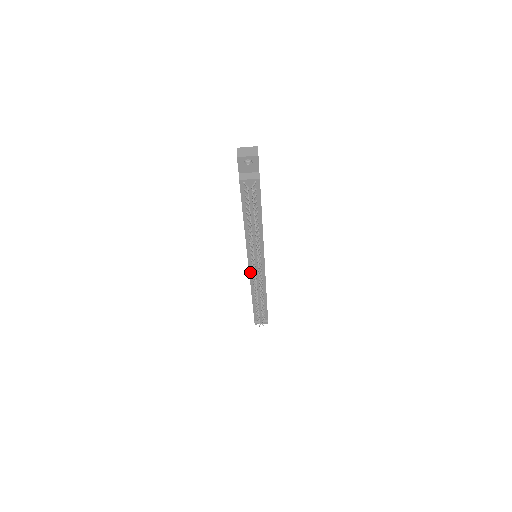
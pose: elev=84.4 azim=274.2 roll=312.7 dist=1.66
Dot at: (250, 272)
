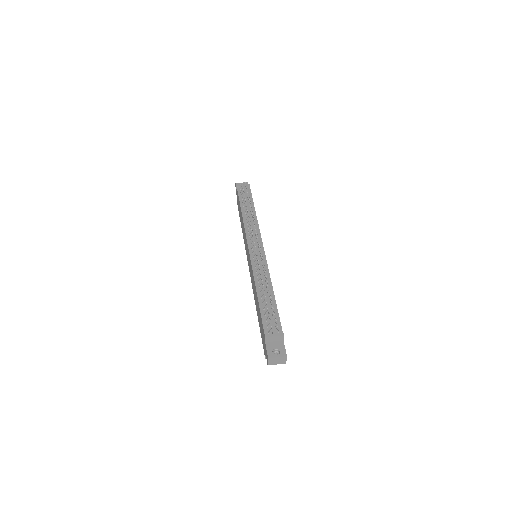
Dot at: (251, 257)
